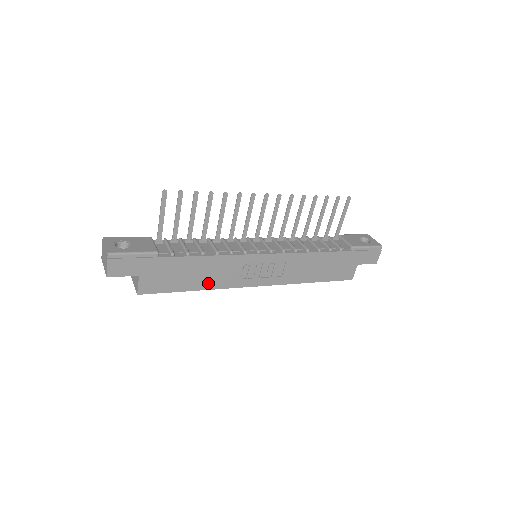
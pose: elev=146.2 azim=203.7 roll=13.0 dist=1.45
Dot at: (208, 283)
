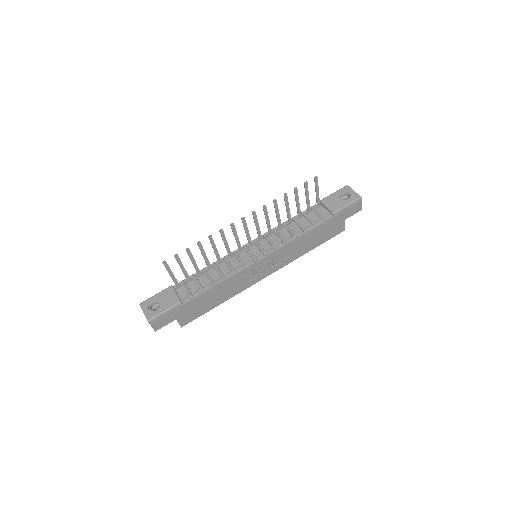
Dot at: (227, 296)
